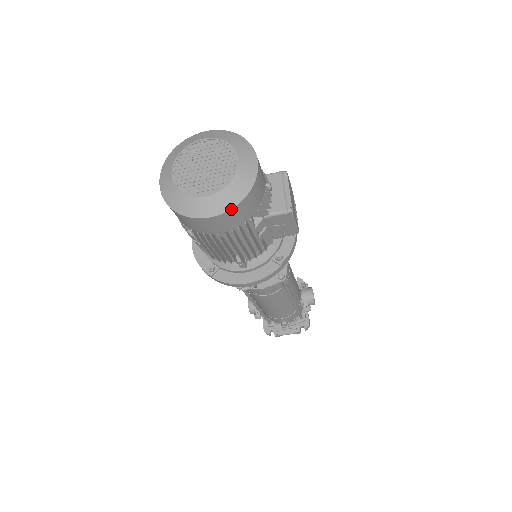
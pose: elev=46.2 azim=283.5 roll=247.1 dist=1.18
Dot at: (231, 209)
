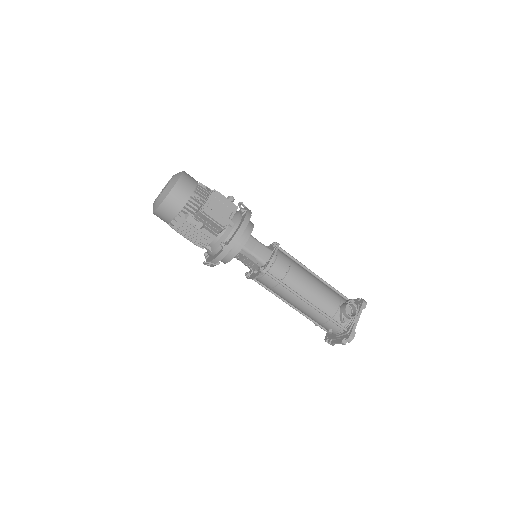
Dot at: (159, 207)
